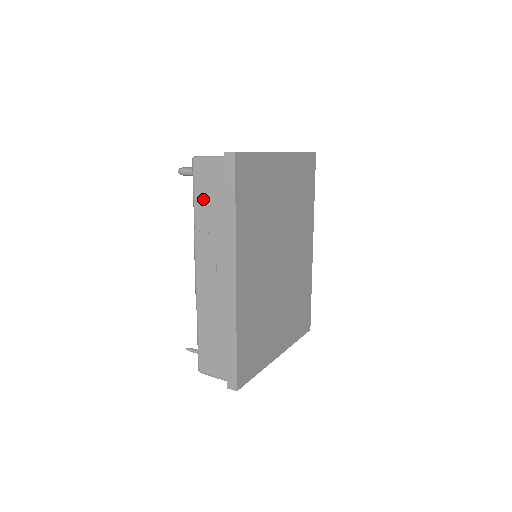
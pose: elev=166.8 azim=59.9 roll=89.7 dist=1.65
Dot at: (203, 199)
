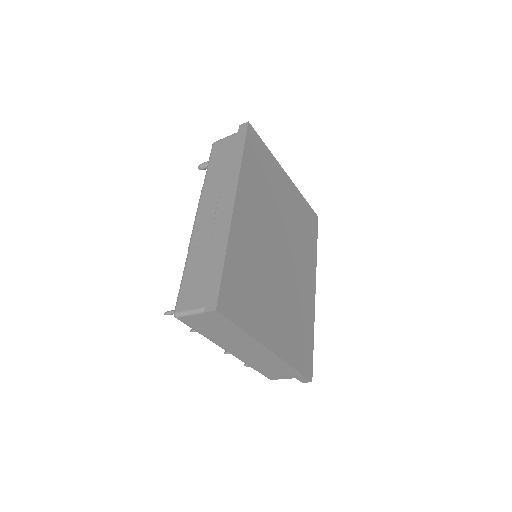
Dot at: (216, 162)
